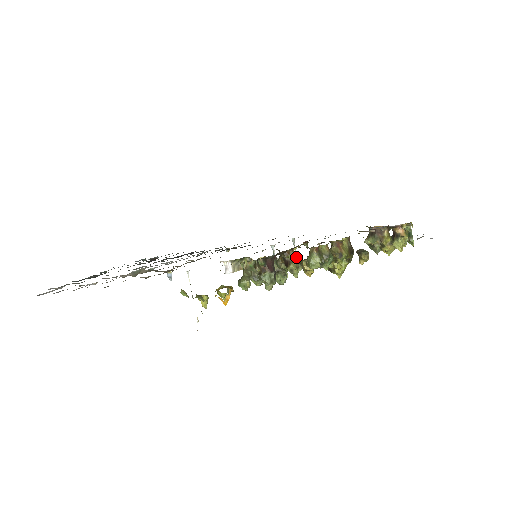
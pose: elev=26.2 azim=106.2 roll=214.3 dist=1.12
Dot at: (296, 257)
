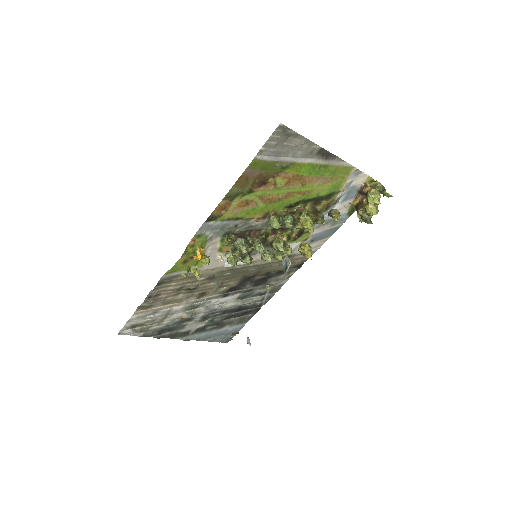
Dot at: occluded
